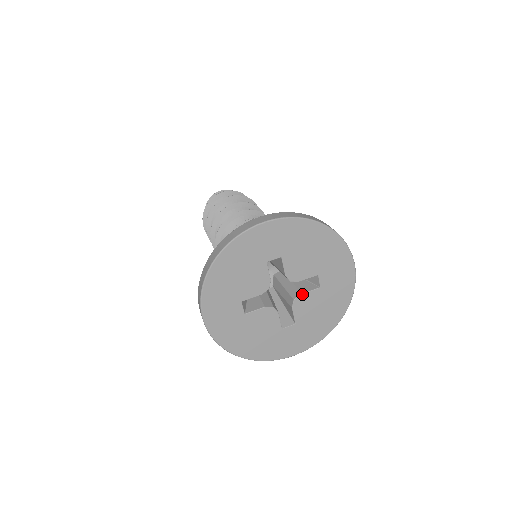
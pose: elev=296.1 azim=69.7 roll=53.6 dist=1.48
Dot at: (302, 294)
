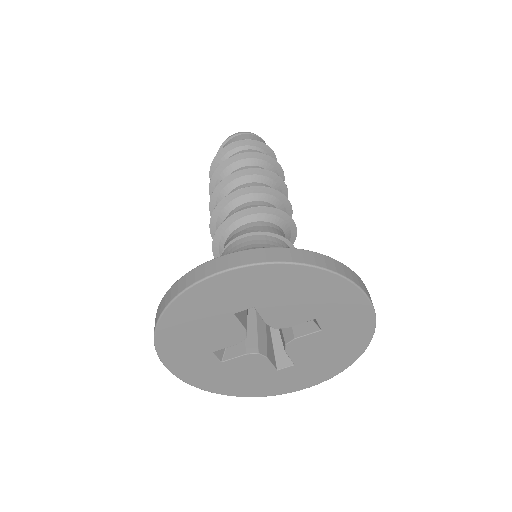
Dot at: (296, 338)
